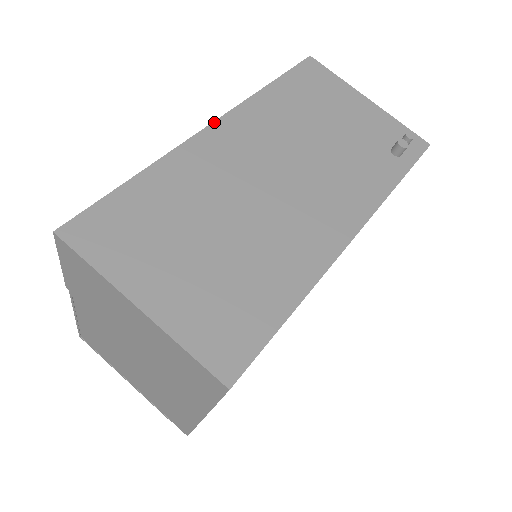
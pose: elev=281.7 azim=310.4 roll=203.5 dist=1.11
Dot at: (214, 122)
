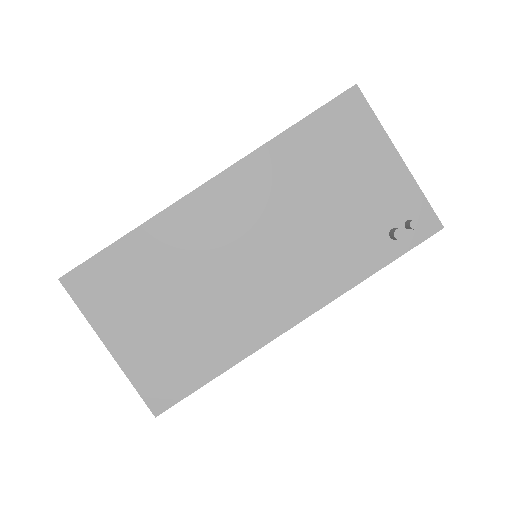
Dot at: (211, 179)
